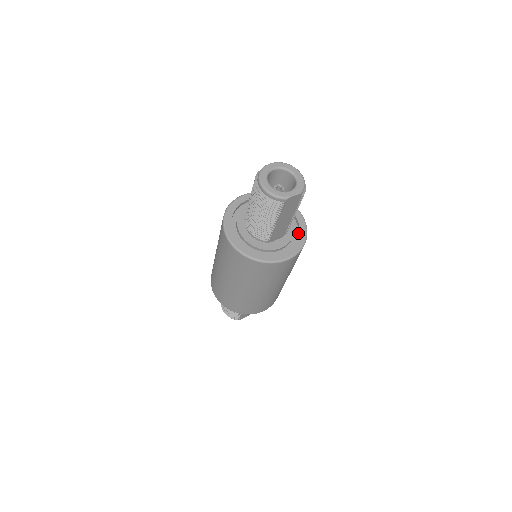
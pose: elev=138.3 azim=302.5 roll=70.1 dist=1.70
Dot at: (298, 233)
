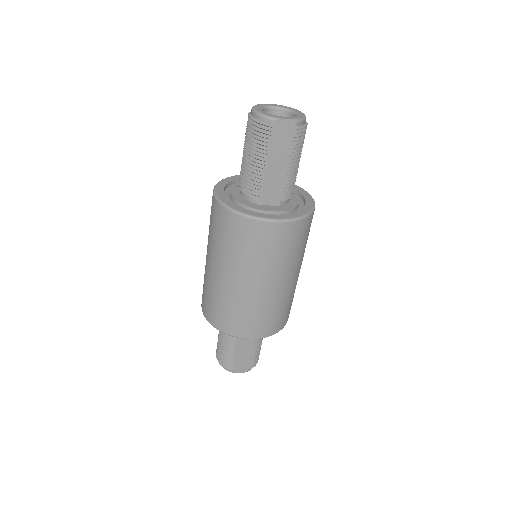
Dot at: occluded
